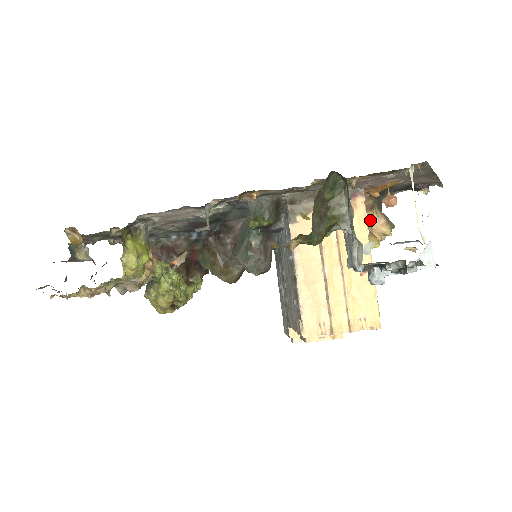
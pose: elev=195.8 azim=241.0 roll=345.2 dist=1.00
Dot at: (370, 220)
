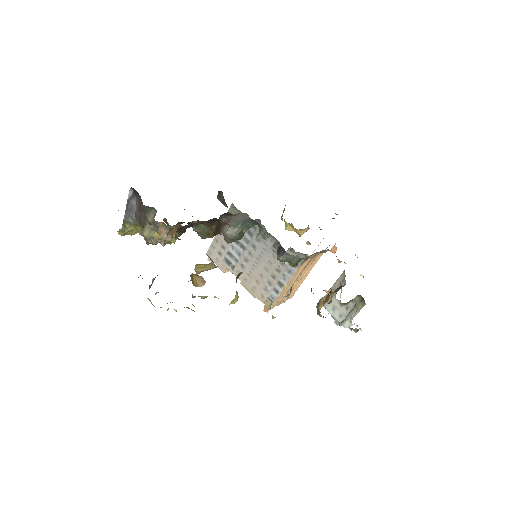
Dot at: (304, 230)
